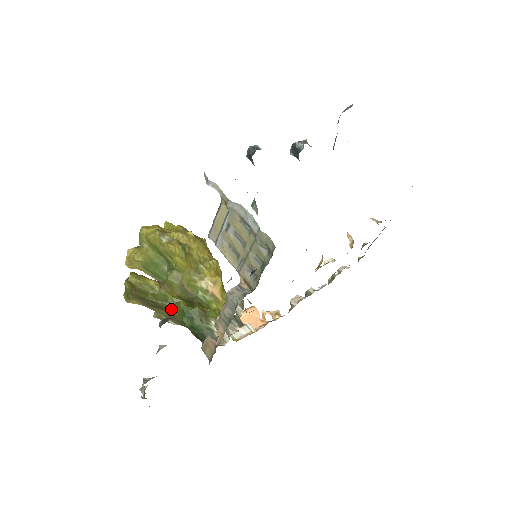
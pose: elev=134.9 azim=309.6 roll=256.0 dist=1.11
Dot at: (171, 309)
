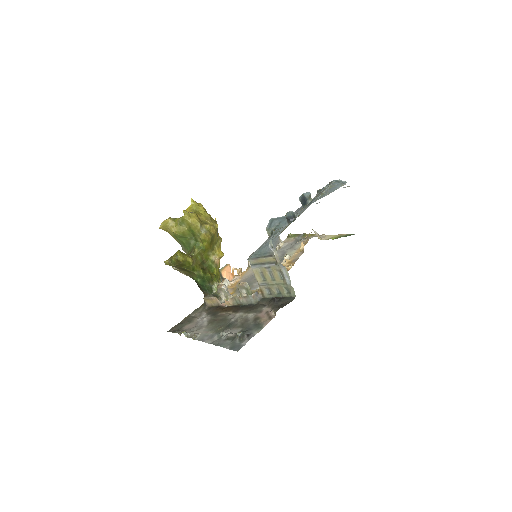
Dot at: (192, 273)
